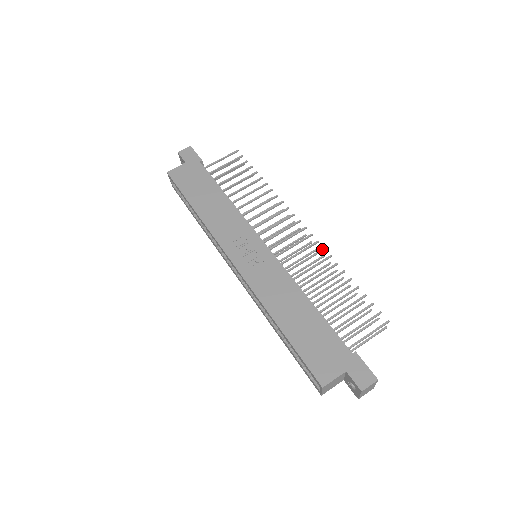
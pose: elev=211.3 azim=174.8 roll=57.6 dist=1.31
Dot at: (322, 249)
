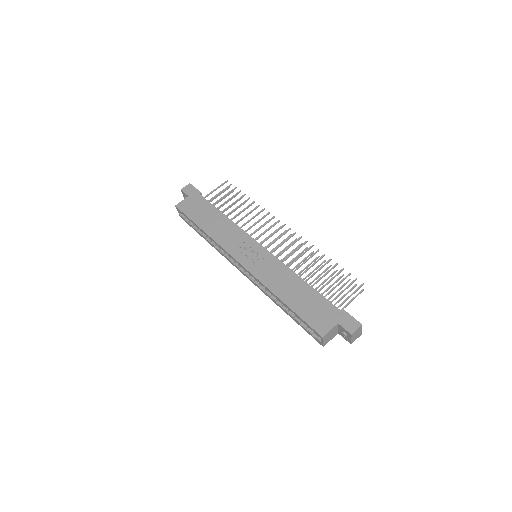
Dot at: (305, 242)
